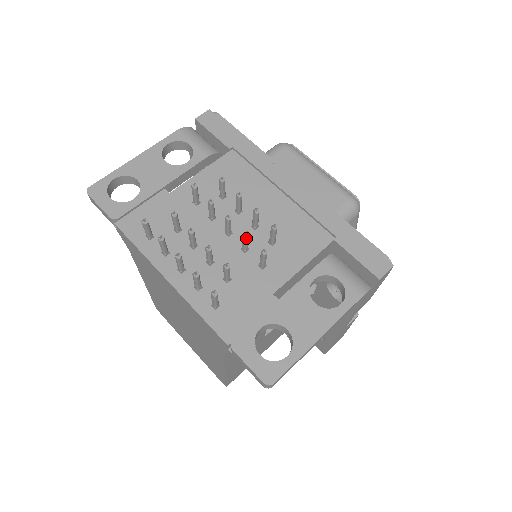
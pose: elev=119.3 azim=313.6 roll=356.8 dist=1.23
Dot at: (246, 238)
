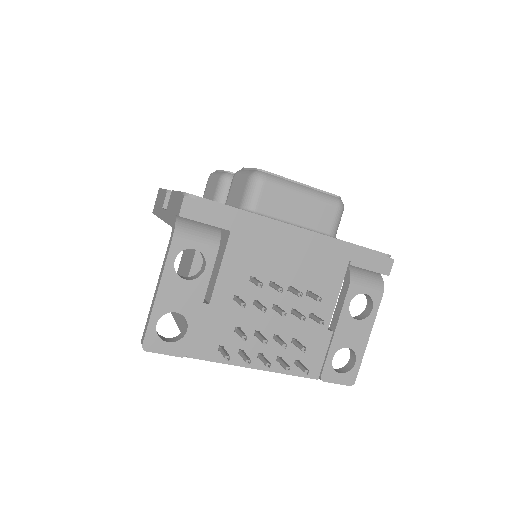
Dot at: (304, 320)
